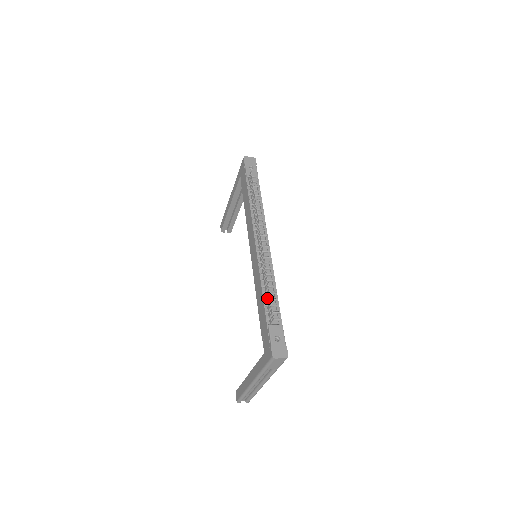
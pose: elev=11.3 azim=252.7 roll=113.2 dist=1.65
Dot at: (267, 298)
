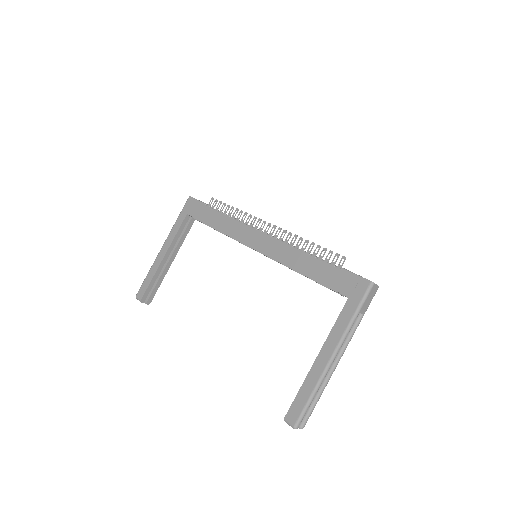
Dot at: (317, 257)
